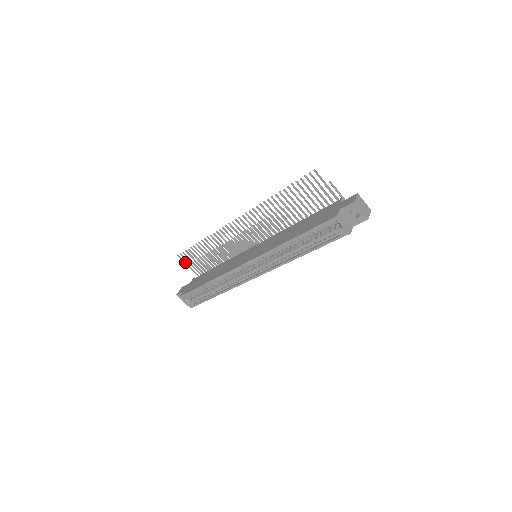
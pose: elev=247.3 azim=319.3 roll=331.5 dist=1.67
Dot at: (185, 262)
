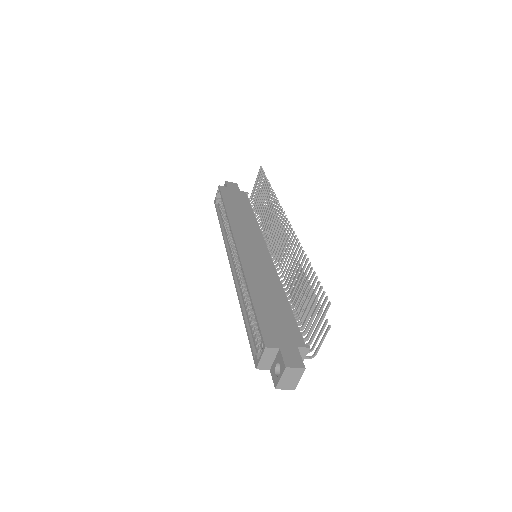
Dot at: (258, 177)
